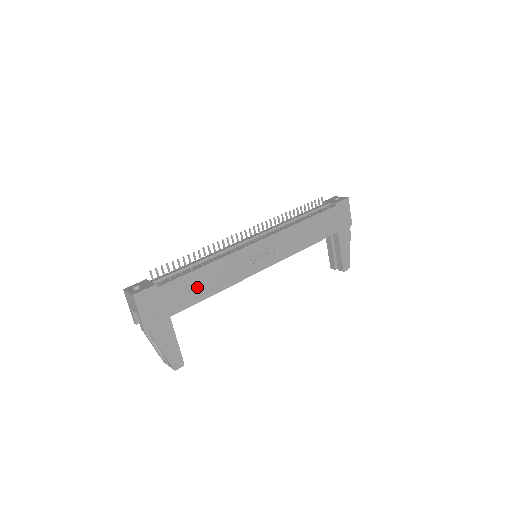
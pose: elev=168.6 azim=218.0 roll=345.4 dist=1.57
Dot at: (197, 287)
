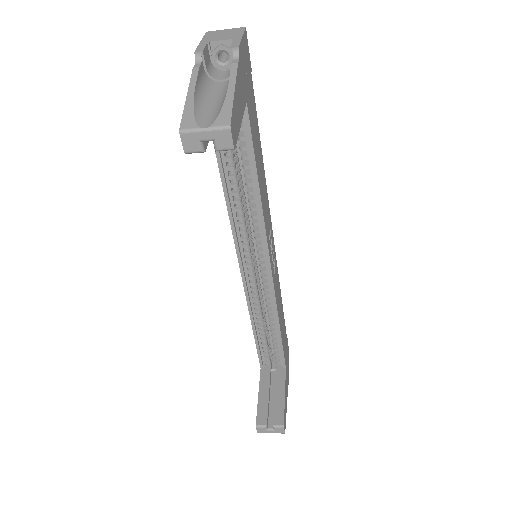
Dot at: (257, 148)
